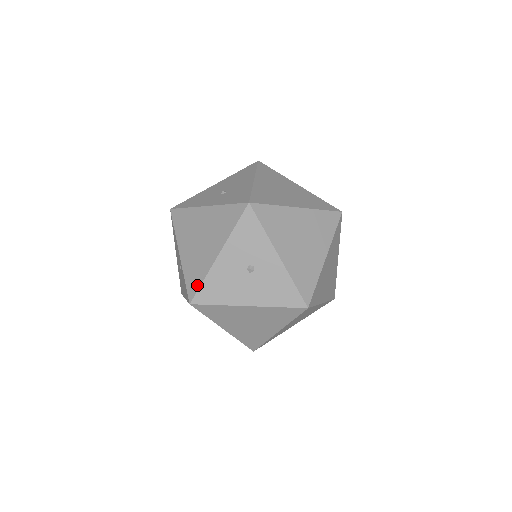
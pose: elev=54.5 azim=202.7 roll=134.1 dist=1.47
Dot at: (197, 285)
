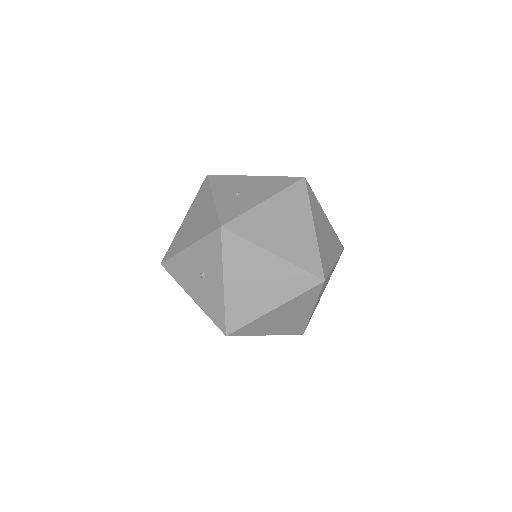
Dot at: (170, 255)
